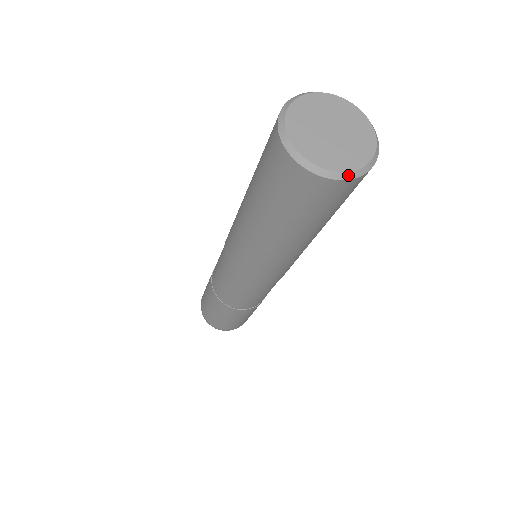
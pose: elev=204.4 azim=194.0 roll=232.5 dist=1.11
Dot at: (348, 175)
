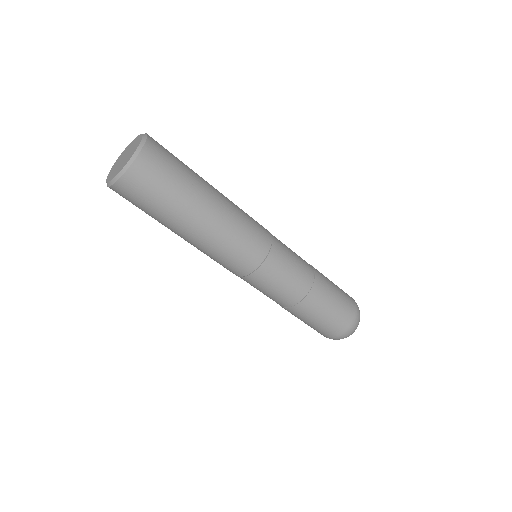
Dot at: (108, 184)
